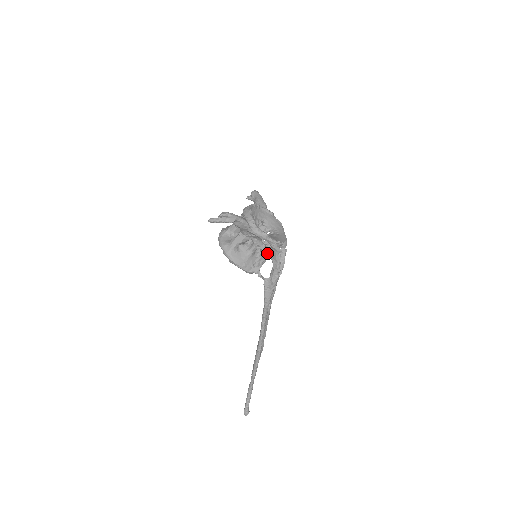
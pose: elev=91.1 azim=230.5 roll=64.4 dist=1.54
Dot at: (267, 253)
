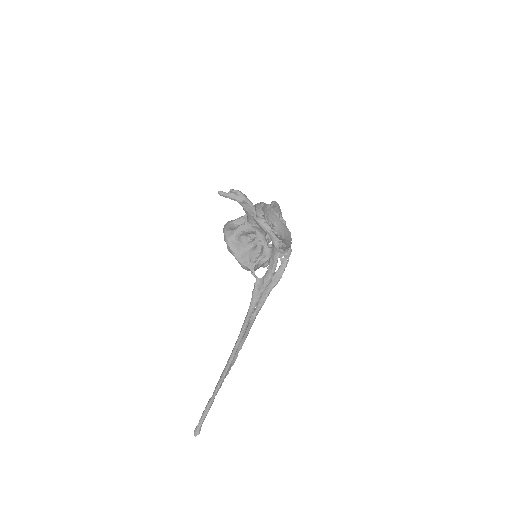
Dot at: (267, 251)
